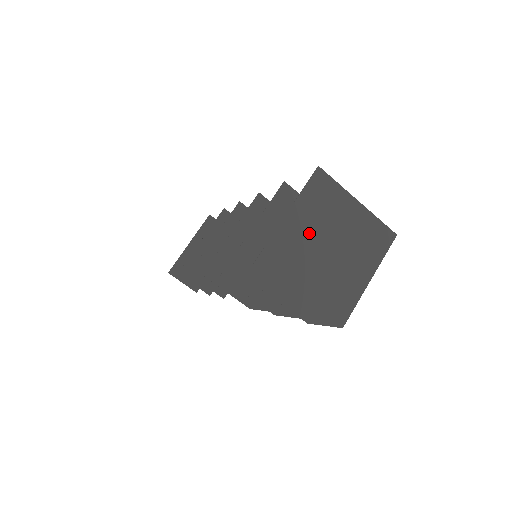
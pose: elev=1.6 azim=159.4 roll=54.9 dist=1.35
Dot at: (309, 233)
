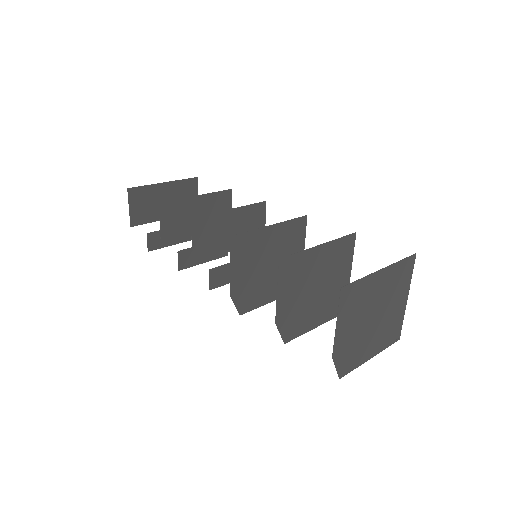
Dot at: (381, 293)
